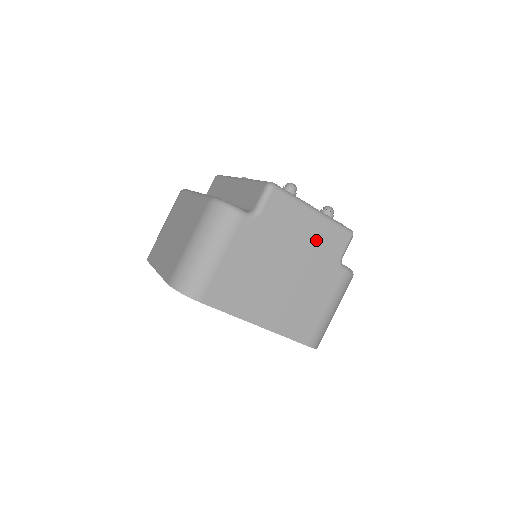
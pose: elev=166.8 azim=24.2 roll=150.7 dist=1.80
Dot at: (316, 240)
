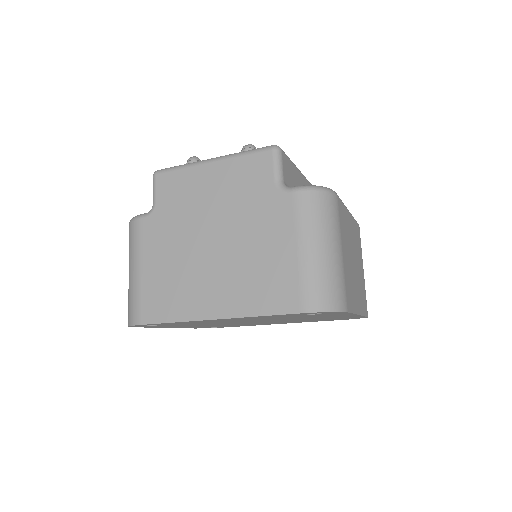
Dot at: (230, 186)
